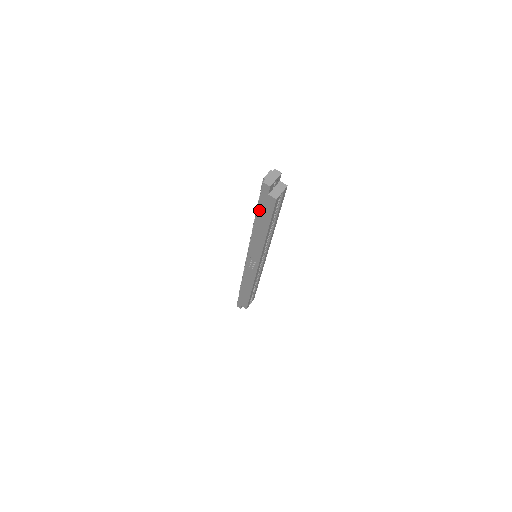
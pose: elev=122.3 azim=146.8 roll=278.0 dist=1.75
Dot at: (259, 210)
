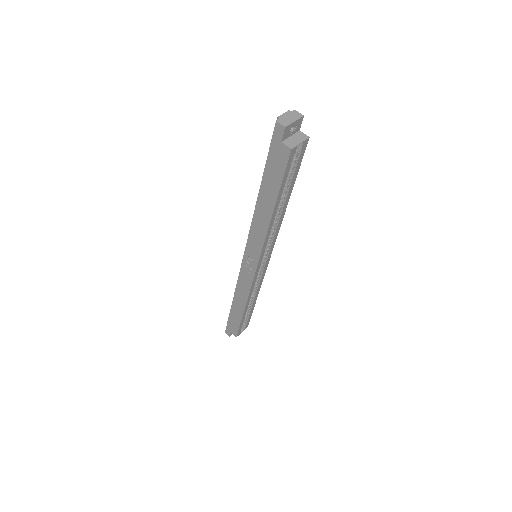
Dot at: (266, 172)
